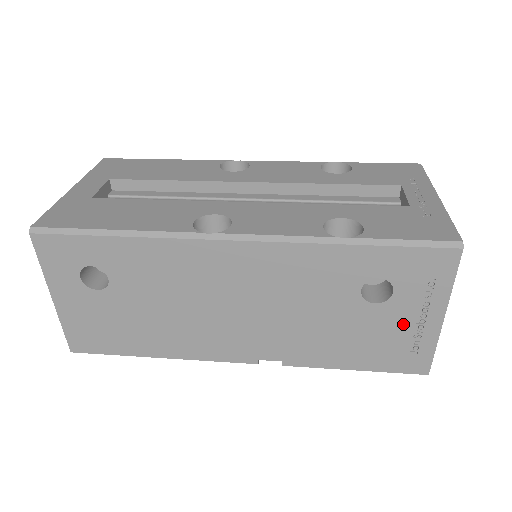
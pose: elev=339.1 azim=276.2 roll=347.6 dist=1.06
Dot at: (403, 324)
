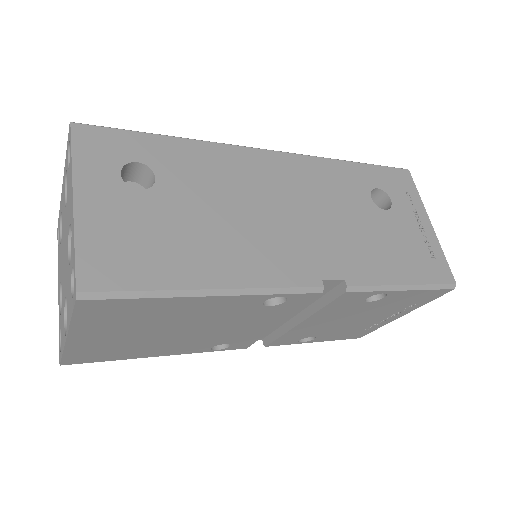
Dot at: (411, 229)
